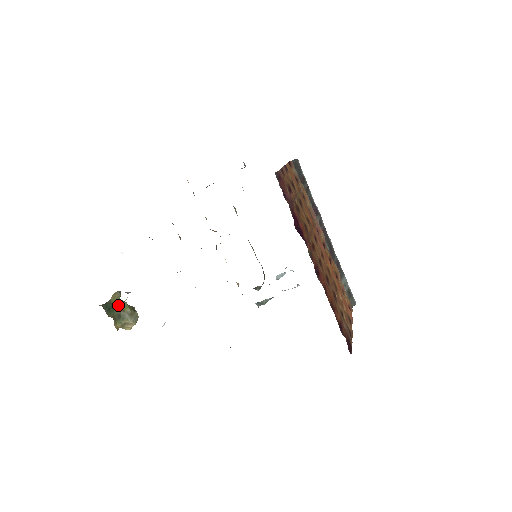
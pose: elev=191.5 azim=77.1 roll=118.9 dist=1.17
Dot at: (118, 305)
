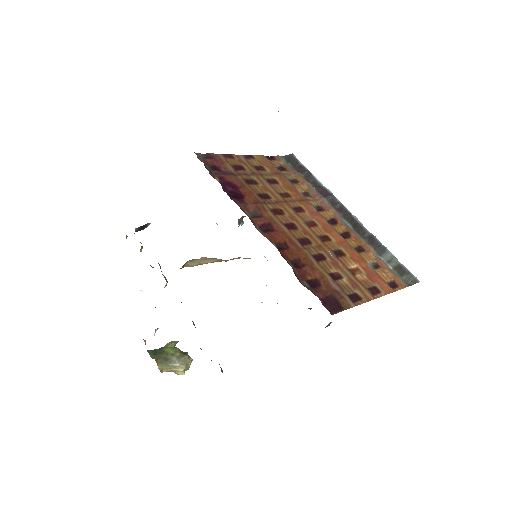
Dot at: (168, 350)
